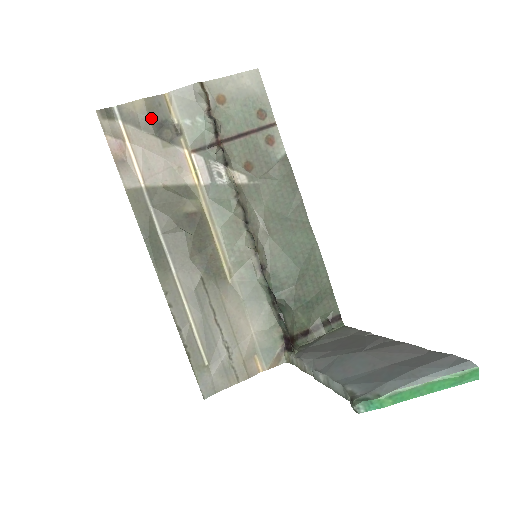
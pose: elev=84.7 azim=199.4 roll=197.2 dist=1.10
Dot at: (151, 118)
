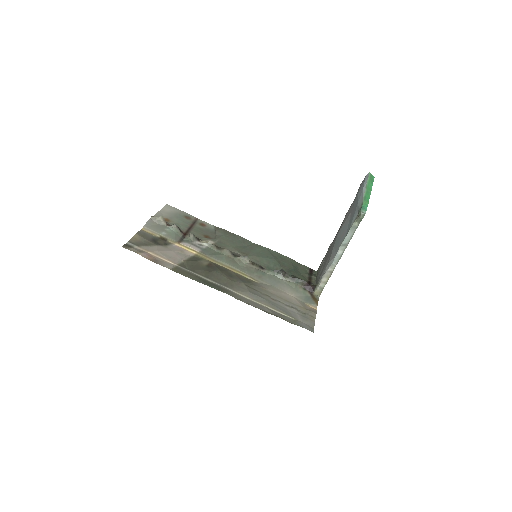
Dot at: (147, 239)
